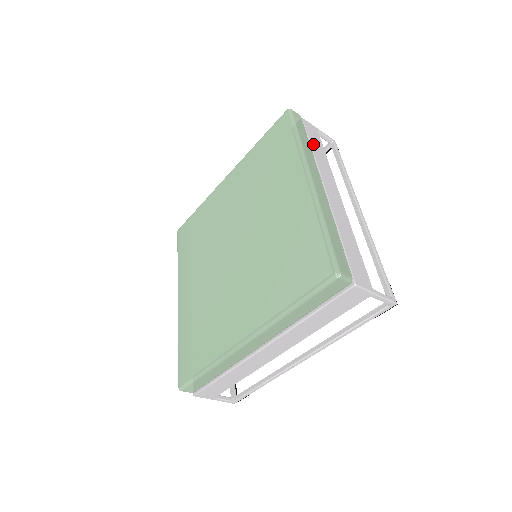
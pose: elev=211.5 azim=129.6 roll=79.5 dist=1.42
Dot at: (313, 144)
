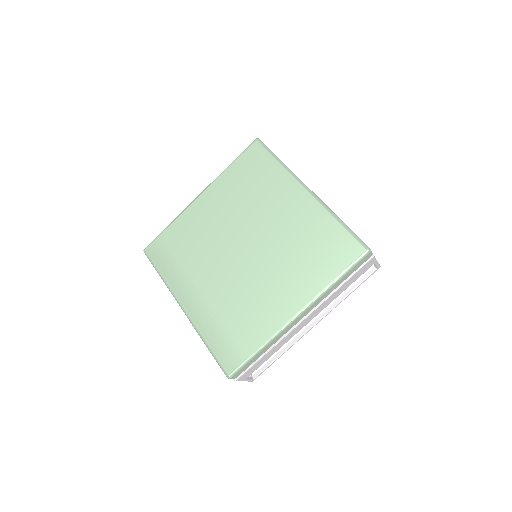
Dot at: occluded
